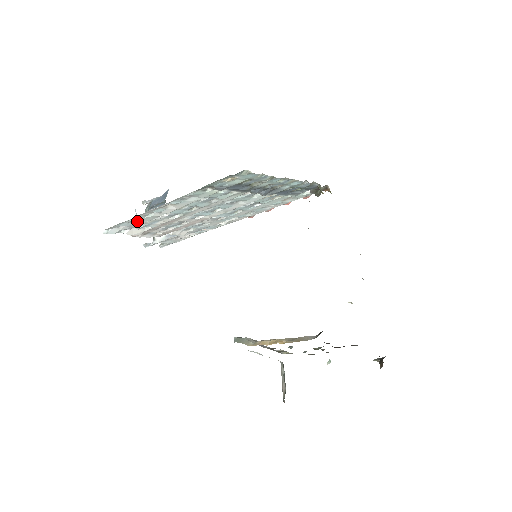
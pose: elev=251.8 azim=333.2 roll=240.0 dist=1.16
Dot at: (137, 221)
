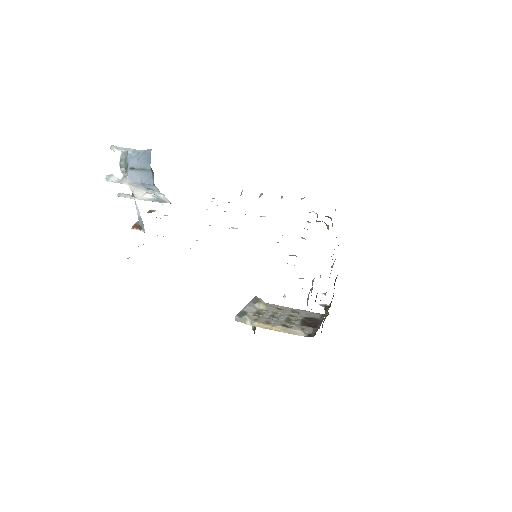
Dot at: occluded
